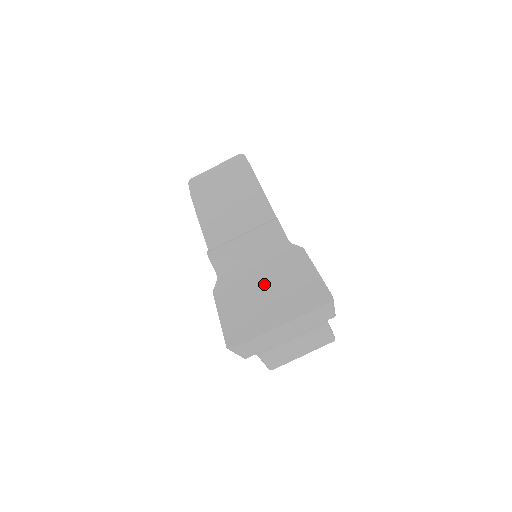
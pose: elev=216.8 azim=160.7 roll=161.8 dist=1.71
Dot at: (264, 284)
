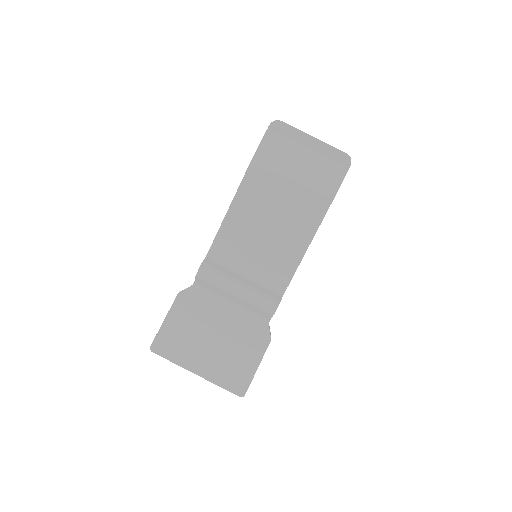
Dot at: (217, 333)
